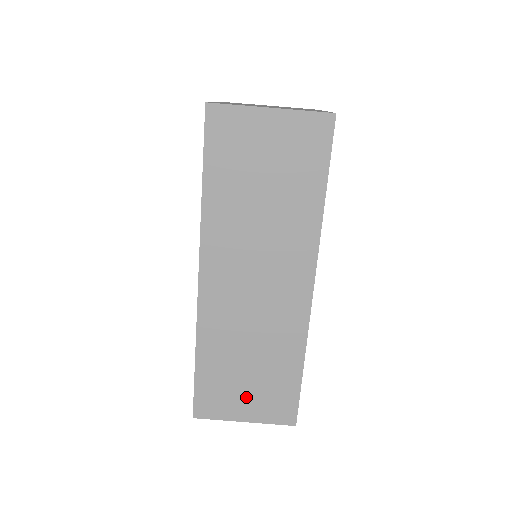
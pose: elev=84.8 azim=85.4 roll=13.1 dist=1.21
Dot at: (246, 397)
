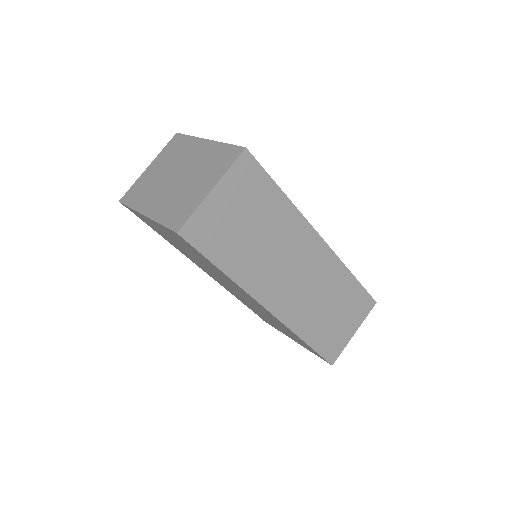
Dot at: (344, 324)
